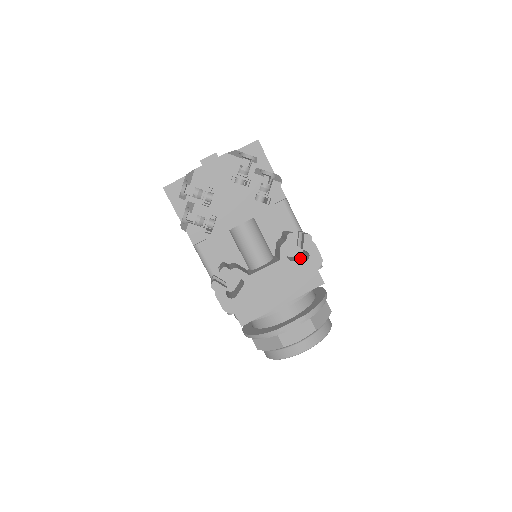
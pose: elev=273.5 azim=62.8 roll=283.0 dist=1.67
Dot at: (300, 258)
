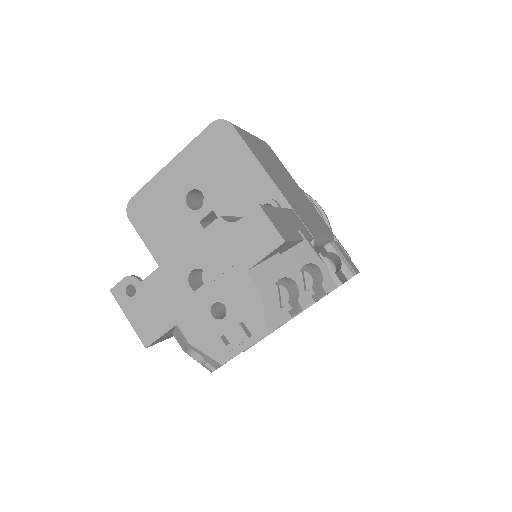
Dot at: occluded
